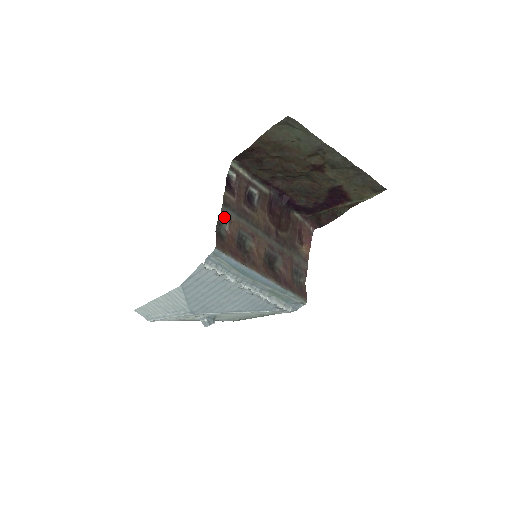
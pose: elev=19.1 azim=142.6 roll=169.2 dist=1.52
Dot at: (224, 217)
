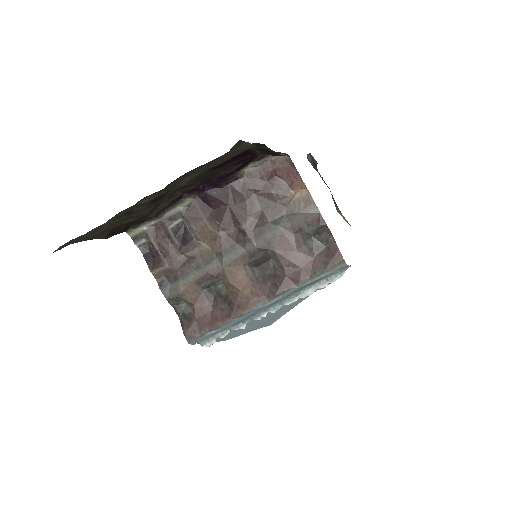
Dot at: (173, 298)
